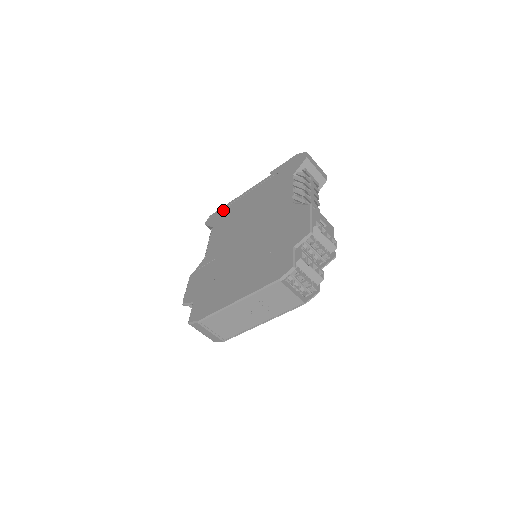
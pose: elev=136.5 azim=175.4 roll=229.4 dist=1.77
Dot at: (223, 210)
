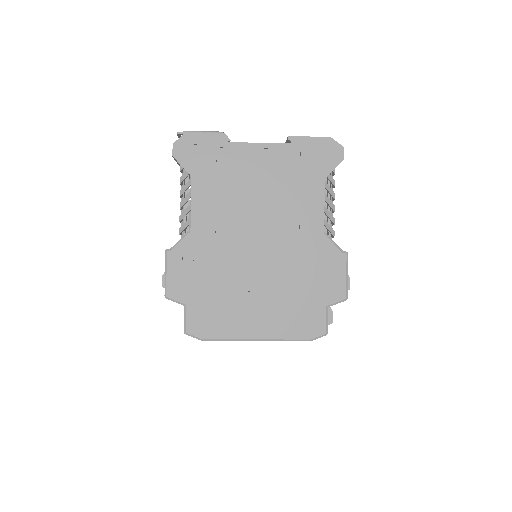
Dot at: (207, 151)
